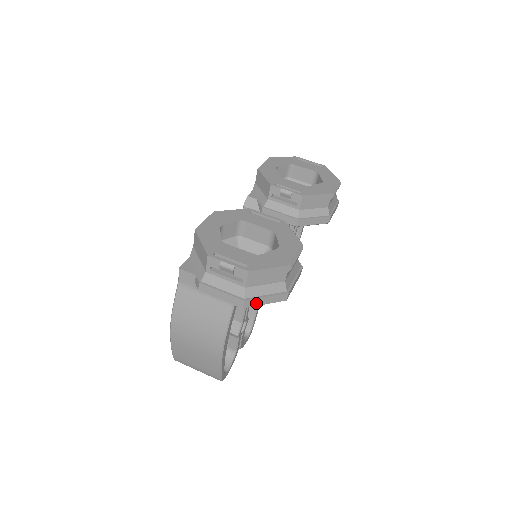
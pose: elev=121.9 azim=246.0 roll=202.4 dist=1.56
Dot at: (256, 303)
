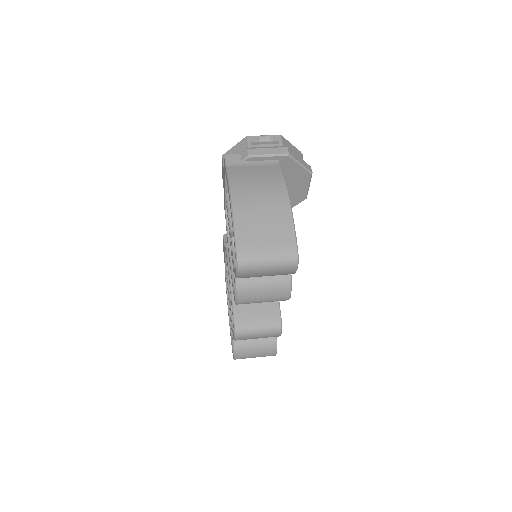
Dot at: (295, 157)
